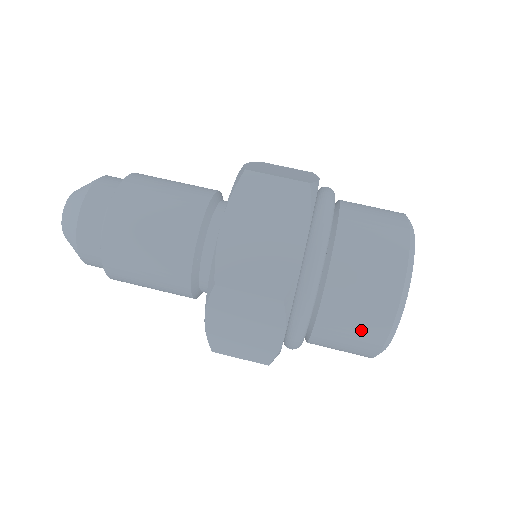
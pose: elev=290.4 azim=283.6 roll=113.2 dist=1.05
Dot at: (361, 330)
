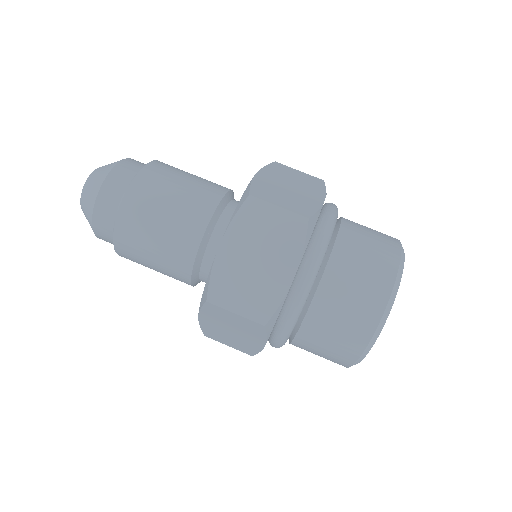
Dot at: (365, 287)
